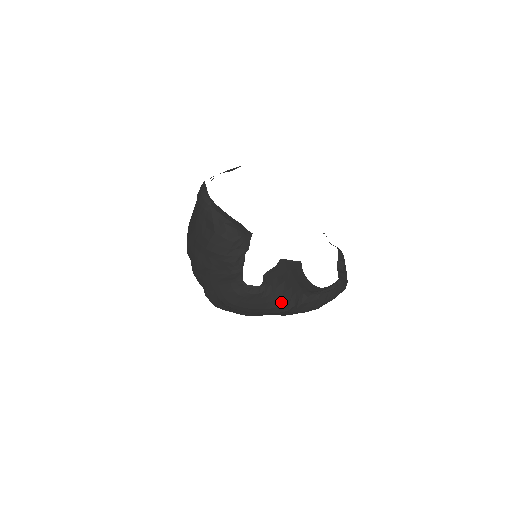
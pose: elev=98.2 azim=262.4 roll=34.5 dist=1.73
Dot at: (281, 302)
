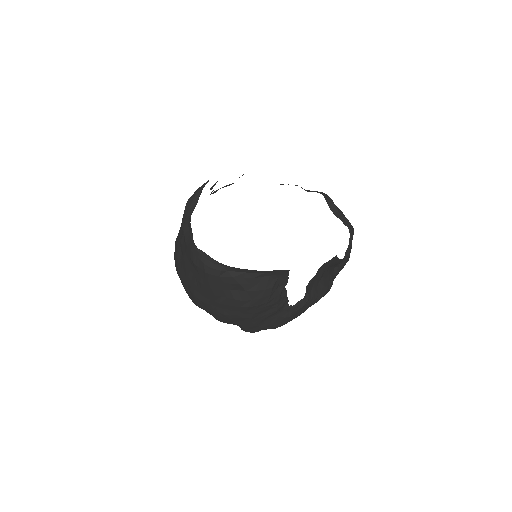
Dot at: (324, 292)
